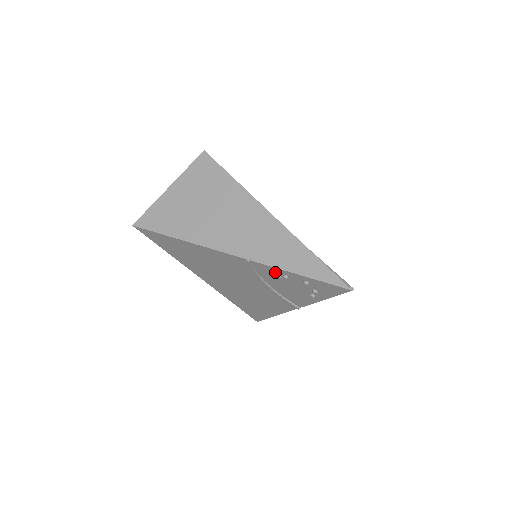
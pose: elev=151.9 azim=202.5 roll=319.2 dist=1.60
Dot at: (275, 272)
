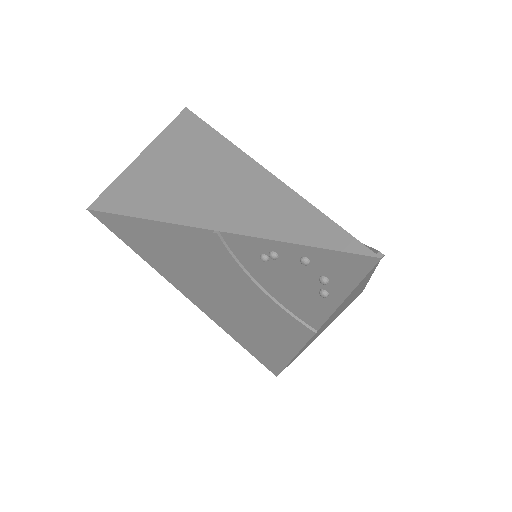
Dot at: (257, 249)
